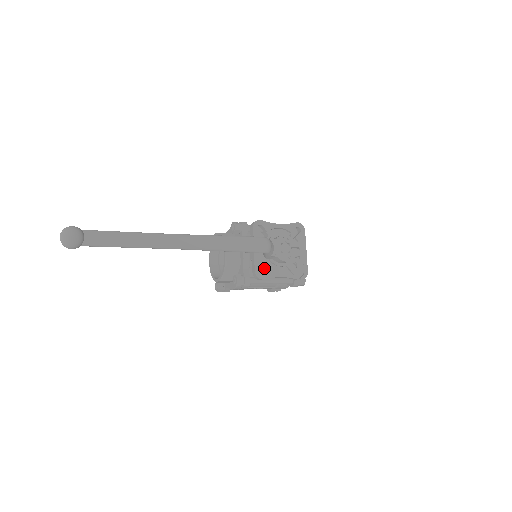
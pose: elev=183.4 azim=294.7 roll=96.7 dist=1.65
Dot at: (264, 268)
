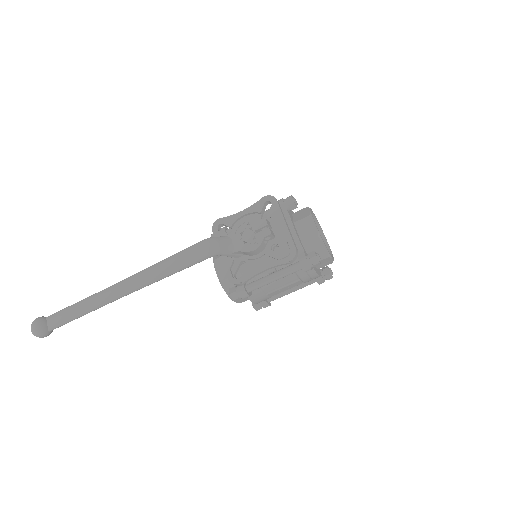
Dot at: occluded
